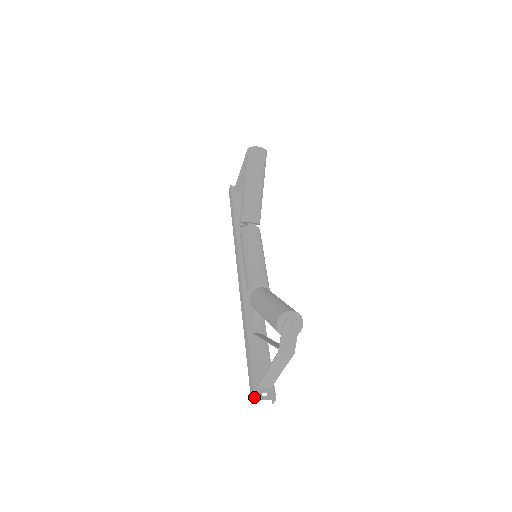
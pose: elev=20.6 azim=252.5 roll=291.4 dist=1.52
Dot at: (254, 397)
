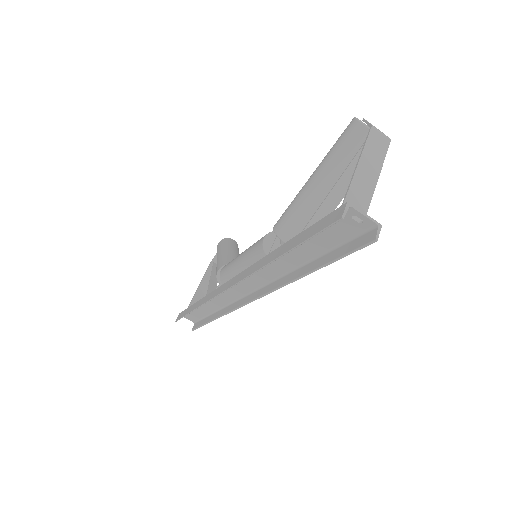
Dot at: (345, 203)
